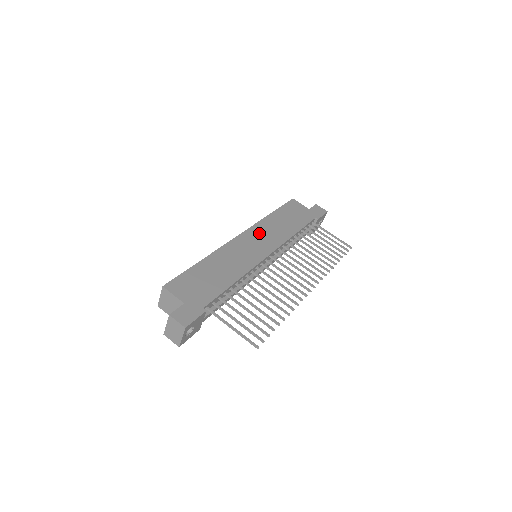
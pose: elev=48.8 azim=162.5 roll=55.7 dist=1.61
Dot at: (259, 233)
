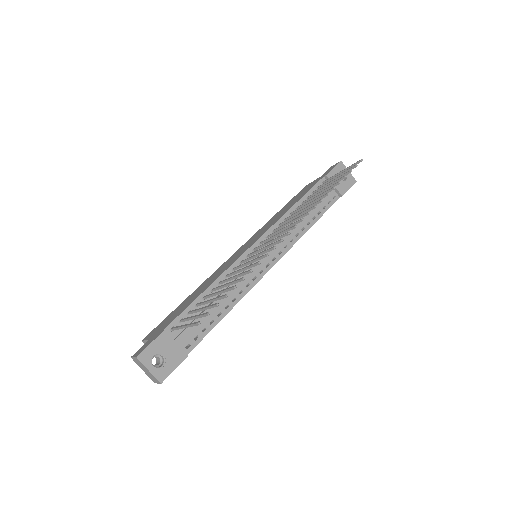
Dot at: (254, 236)
